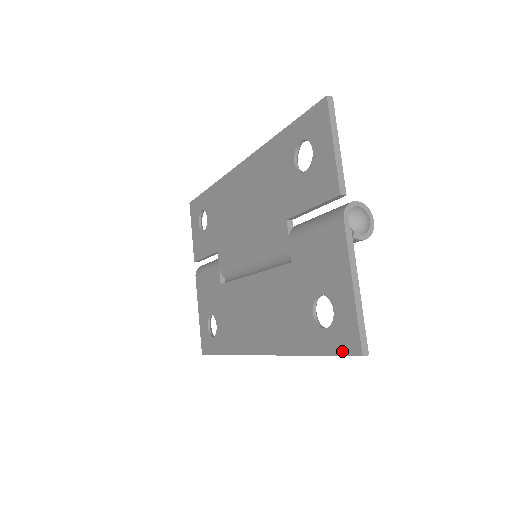
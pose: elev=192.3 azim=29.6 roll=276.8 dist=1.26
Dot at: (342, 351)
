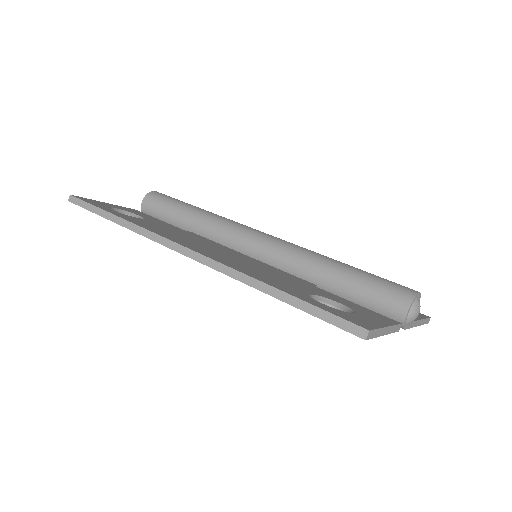
Dot at: occluded
